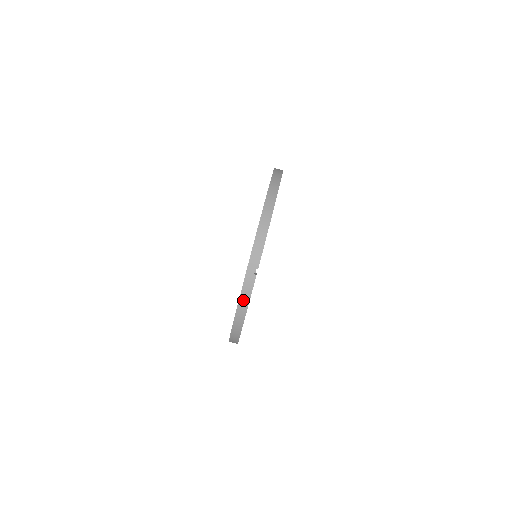
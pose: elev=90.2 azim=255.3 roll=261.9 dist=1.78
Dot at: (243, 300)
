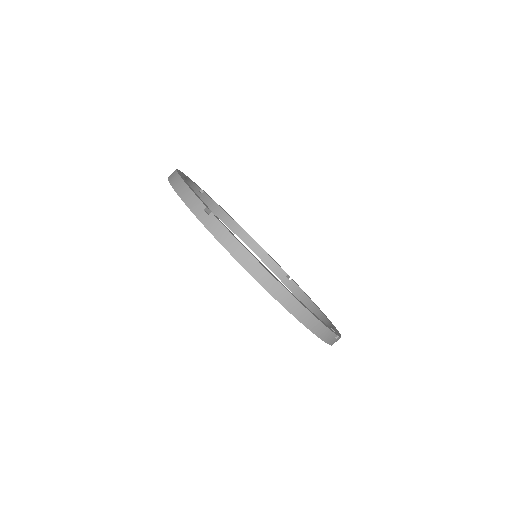
Dot at: occluded
